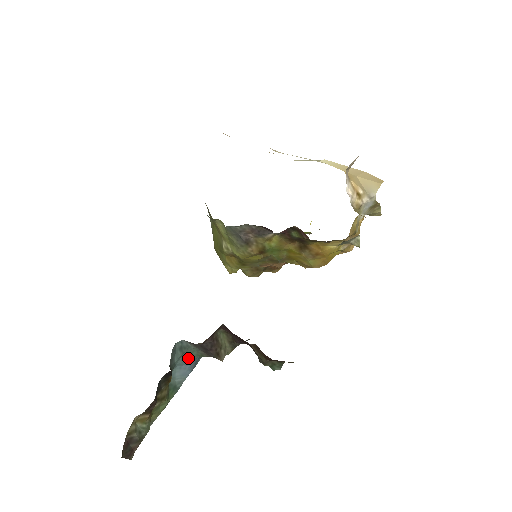
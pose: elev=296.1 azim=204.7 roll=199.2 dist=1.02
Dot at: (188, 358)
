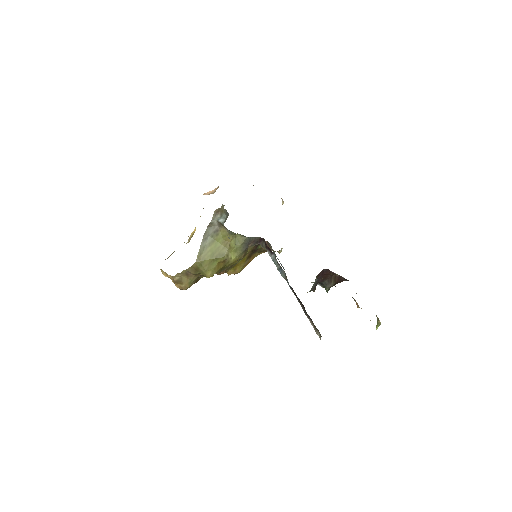
Dot at: occluded
